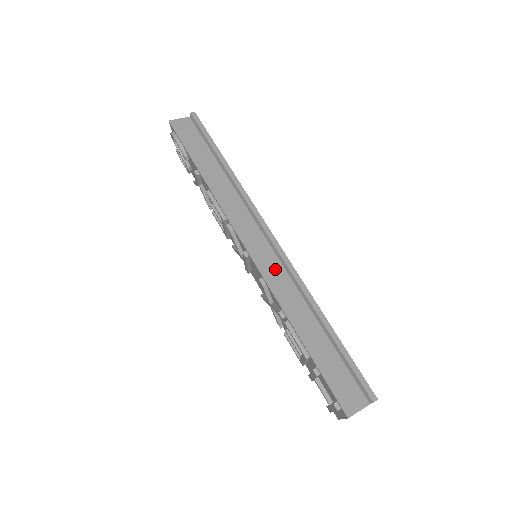
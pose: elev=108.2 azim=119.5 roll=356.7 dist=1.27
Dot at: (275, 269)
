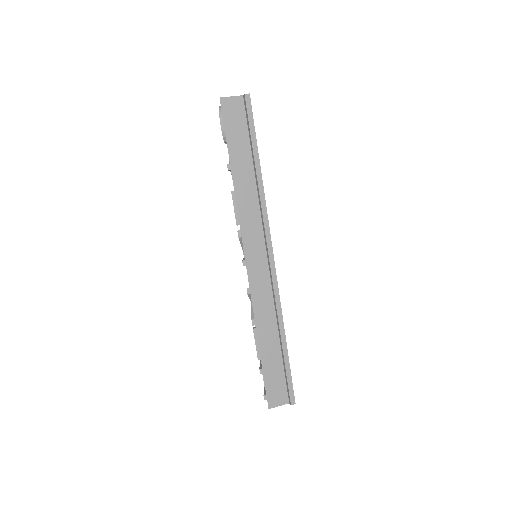
Dot at: (263, 284)
